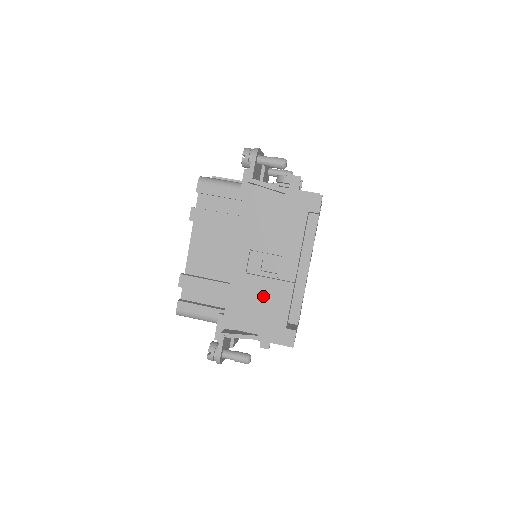
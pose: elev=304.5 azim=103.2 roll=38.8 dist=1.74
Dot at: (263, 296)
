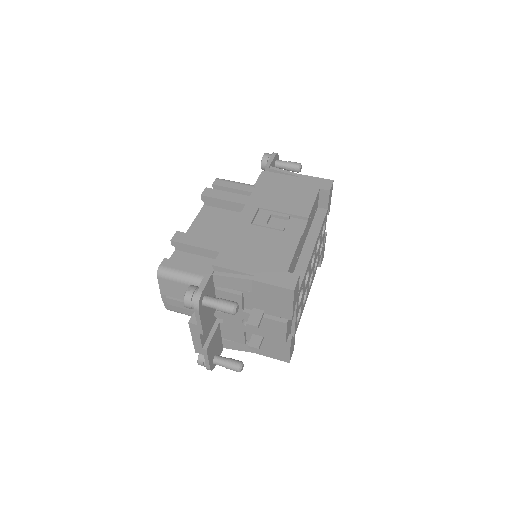
Dot at: (266, 243)
